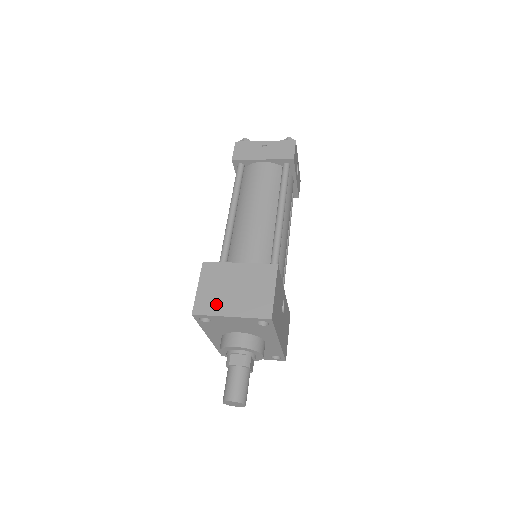
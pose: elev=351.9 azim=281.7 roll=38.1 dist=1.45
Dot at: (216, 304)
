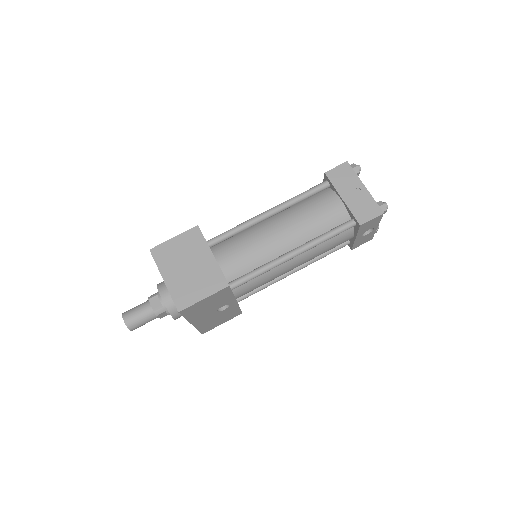
Dot at: (168, 261)
